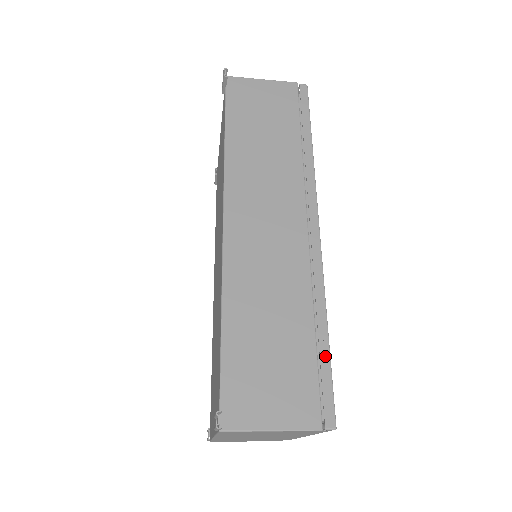
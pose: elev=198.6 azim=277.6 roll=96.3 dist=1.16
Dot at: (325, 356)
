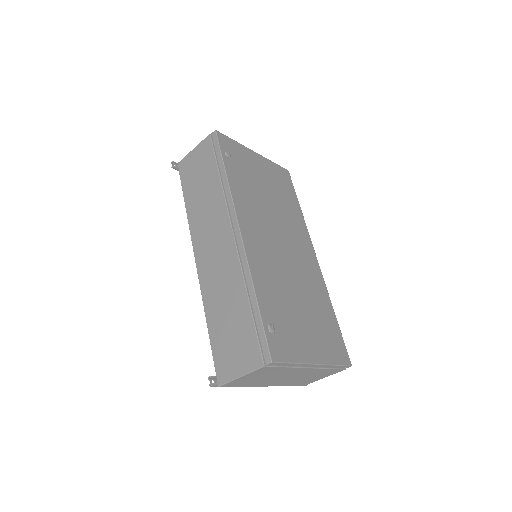
Dot at: (258, 318)
